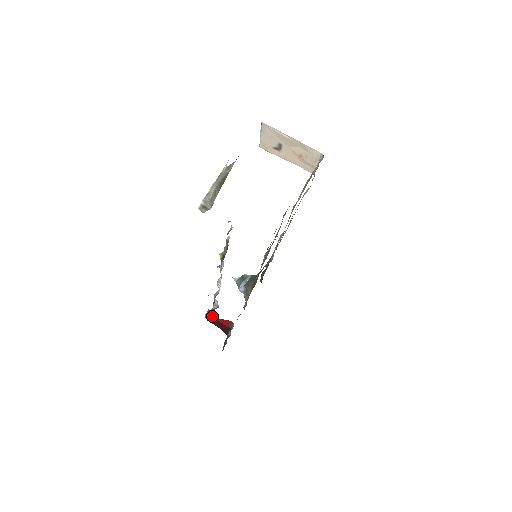
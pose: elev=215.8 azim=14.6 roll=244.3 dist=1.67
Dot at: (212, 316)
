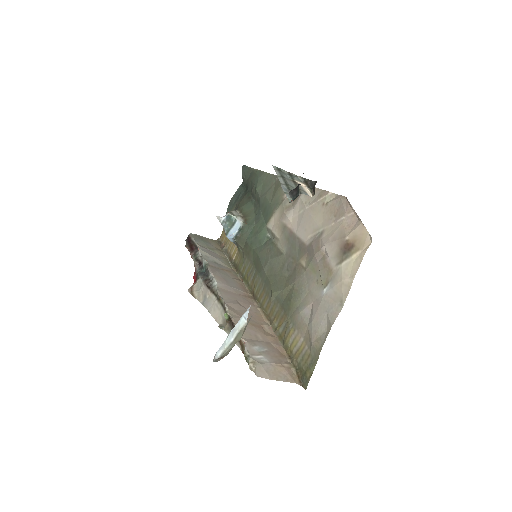
Dot at: occluded
